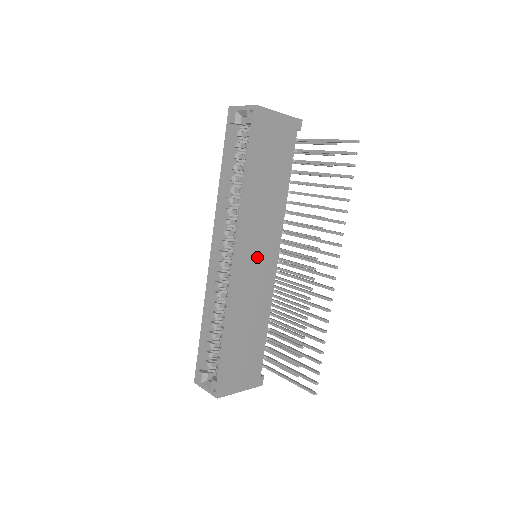
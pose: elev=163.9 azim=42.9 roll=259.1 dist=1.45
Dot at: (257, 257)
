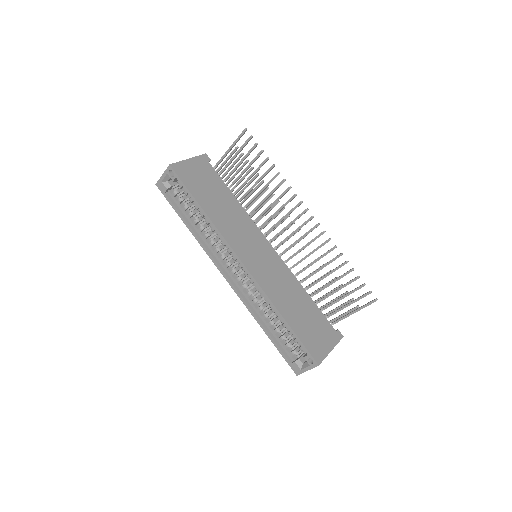
Dot at: (256, 253)
